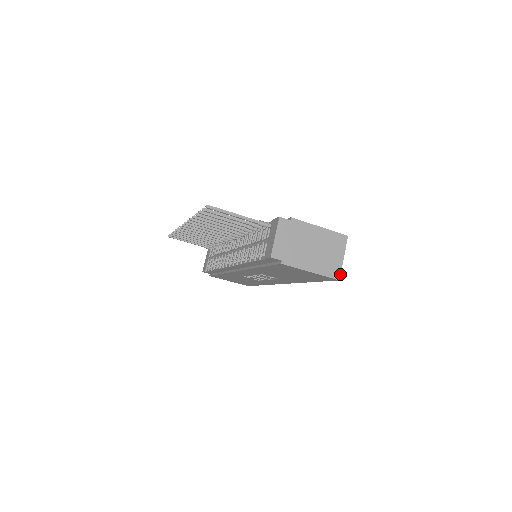
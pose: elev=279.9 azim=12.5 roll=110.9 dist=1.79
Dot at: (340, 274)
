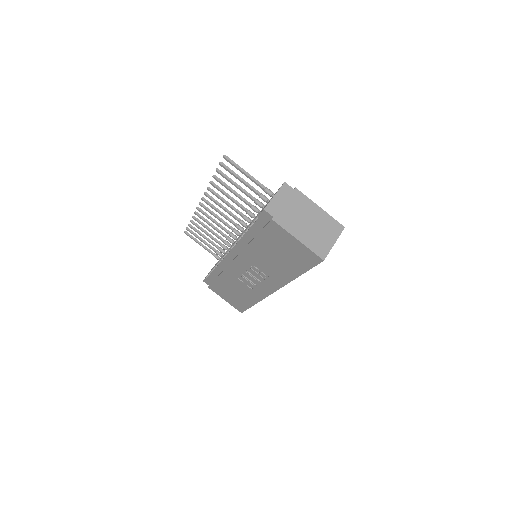
Dot at: (326, 255)
